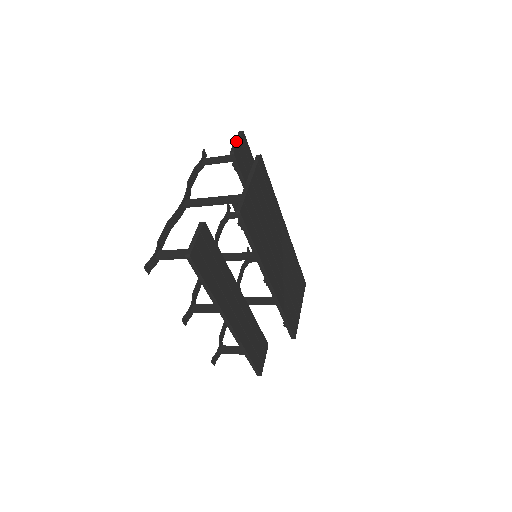
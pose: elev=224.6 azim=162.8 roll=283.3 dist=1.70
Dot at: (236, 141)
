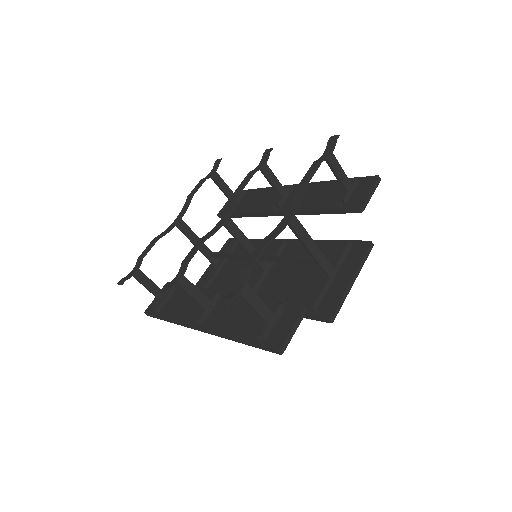
Dot at: (372, 193)
